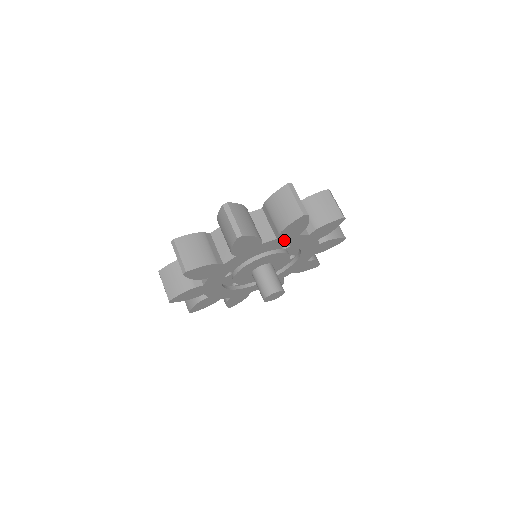
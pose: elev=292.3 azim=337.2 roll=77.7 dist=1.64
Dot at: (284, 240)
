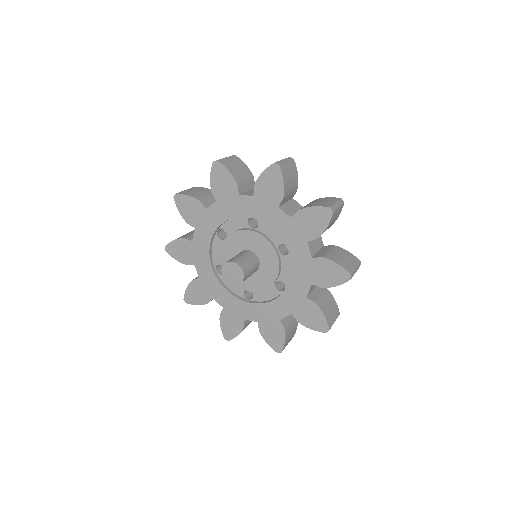
Dot at: (229, 205)
